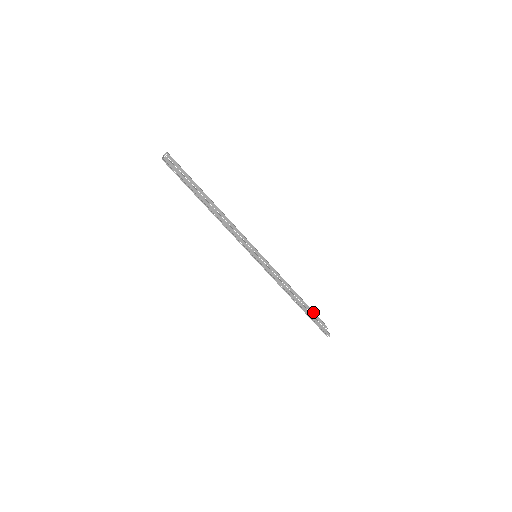
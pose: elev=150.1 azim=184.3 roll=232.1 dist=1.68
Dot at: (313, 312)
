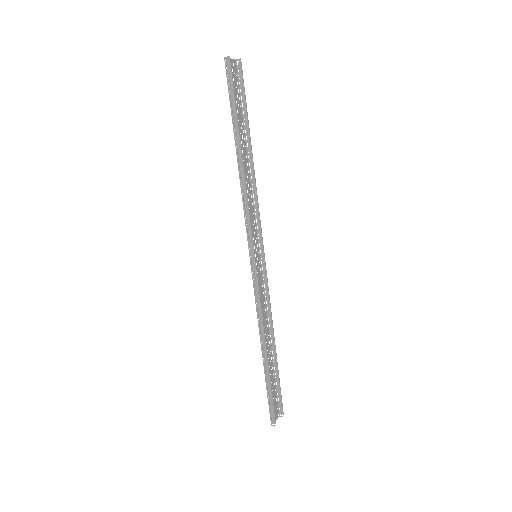
Dot at: (279, 381)
